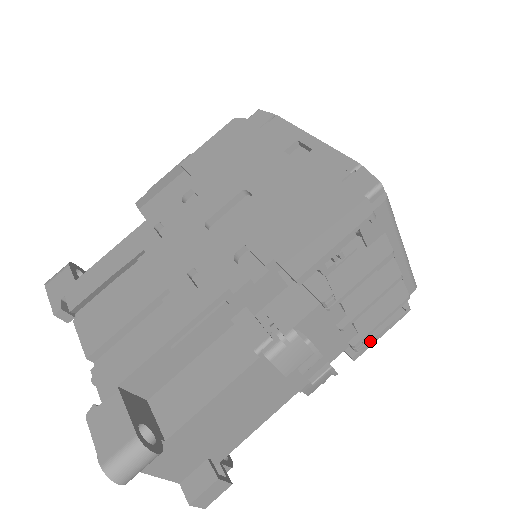
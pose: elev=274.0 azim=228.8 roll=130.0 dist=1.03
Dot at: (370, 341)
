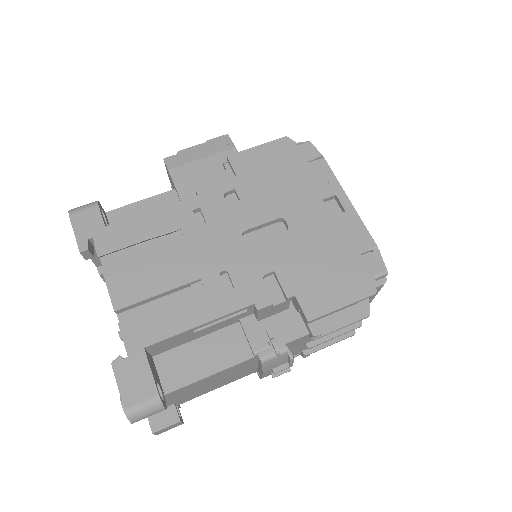
Dot at: occluded
